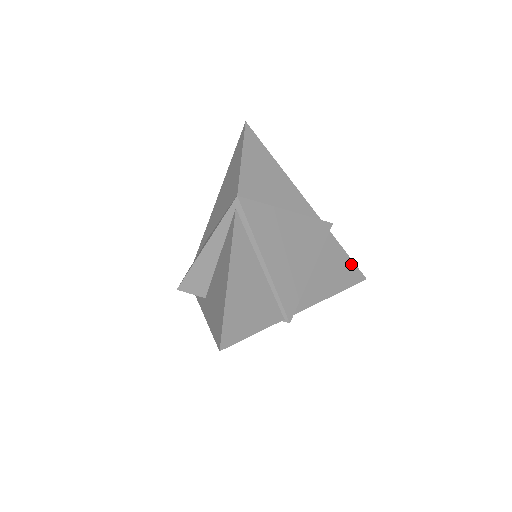
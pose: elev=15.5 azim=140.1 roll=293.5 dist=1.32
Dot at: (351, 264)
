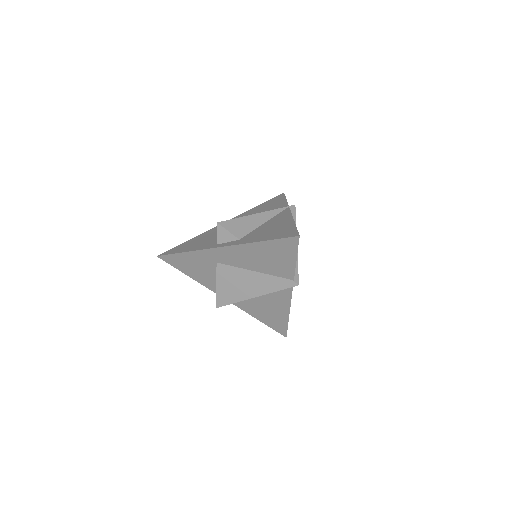
Dot at: occluded
